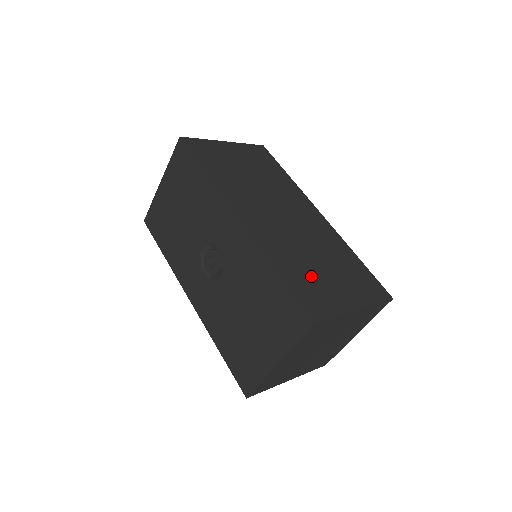
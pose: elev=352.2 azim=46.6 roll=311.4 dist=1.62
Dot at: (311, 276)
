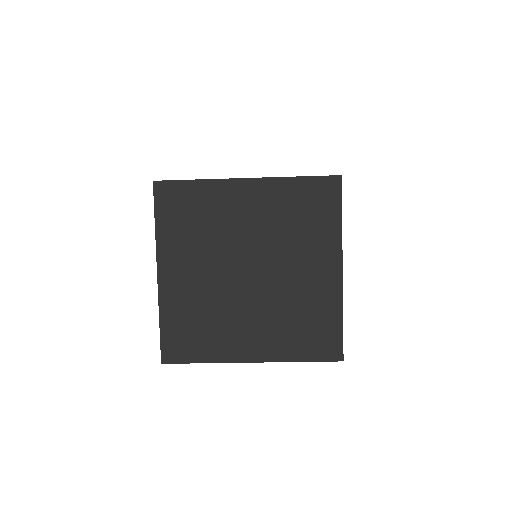
Dot at: occluded
